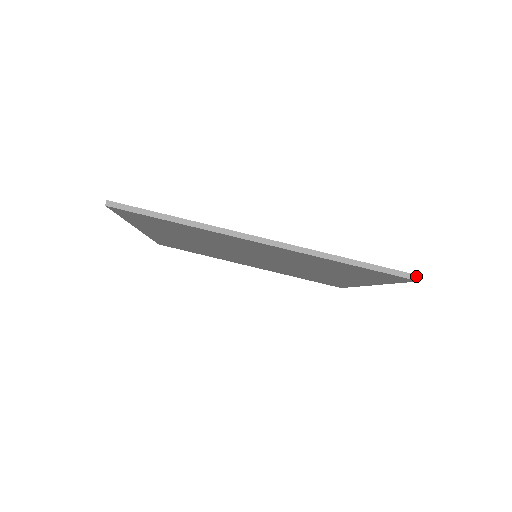
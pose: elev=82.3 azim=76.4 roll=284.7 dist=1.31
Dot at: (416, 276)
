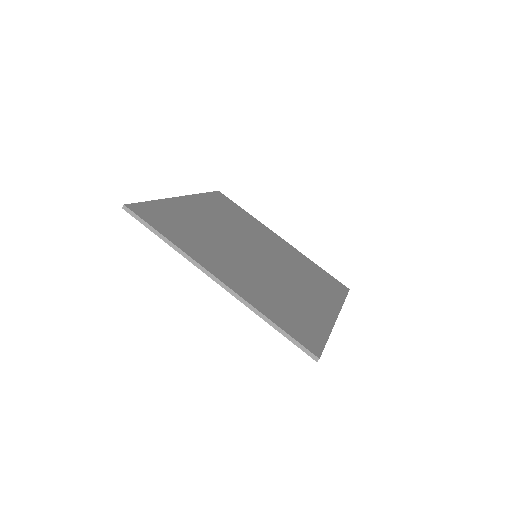
Dot at: (316, 357)
